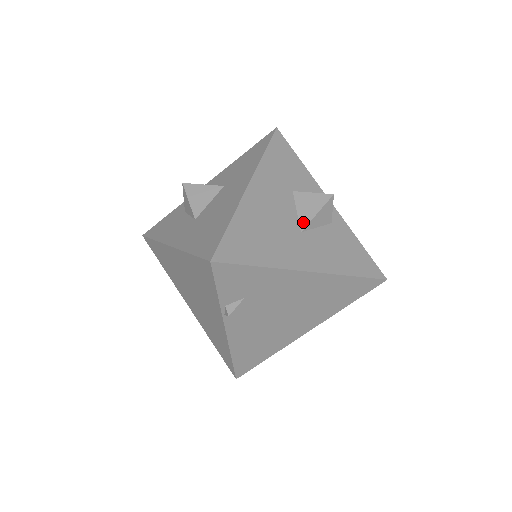
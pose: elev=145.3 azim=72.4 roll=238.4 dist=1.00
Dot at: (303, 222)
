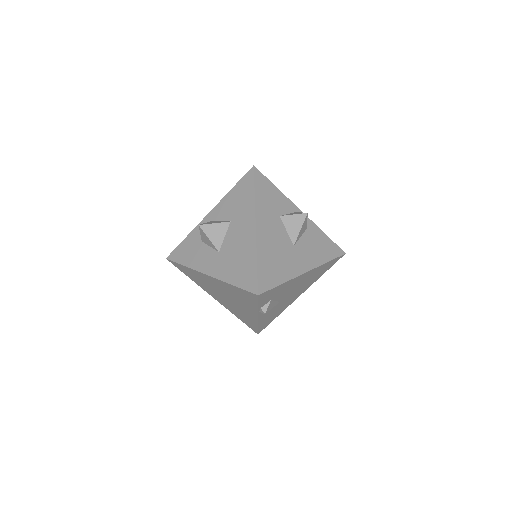
Dot at: (293, 238)
